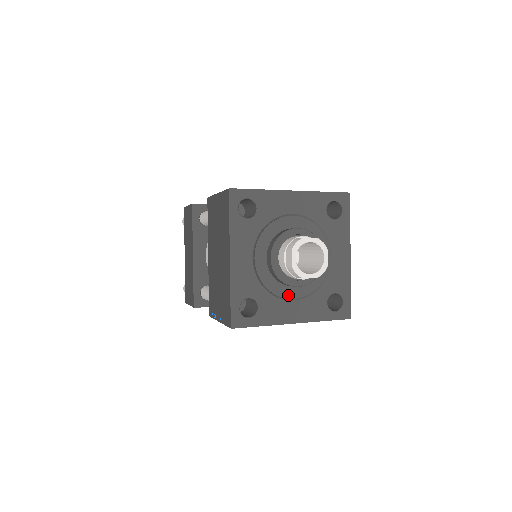
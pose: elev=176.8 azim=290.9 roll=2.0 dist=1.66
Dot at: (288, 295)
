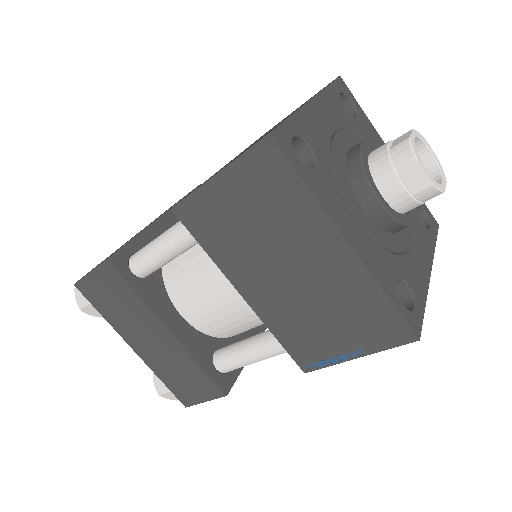
Dot at: (405, 243)
